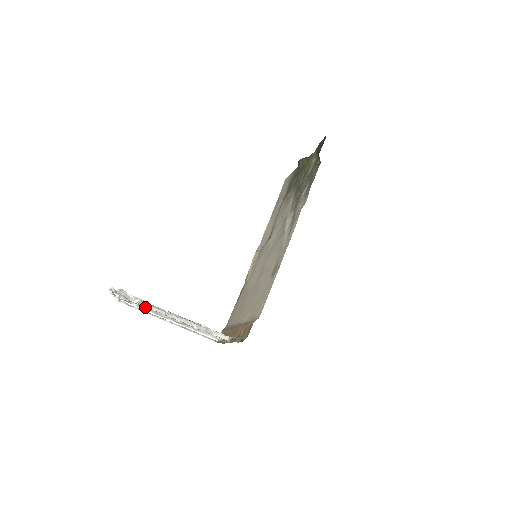
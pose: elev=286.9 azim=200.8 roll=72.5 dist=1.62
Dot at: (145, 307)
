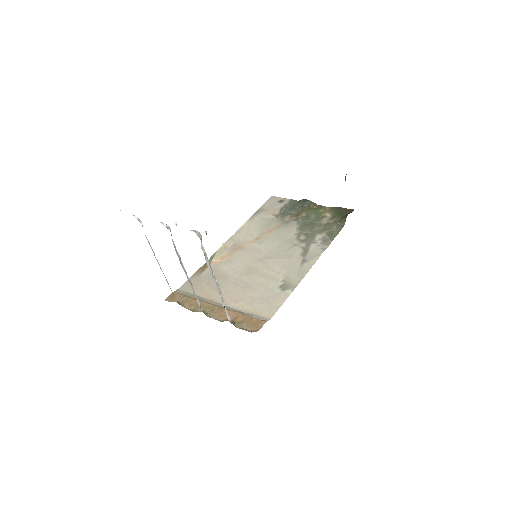
Dot at: occluded
